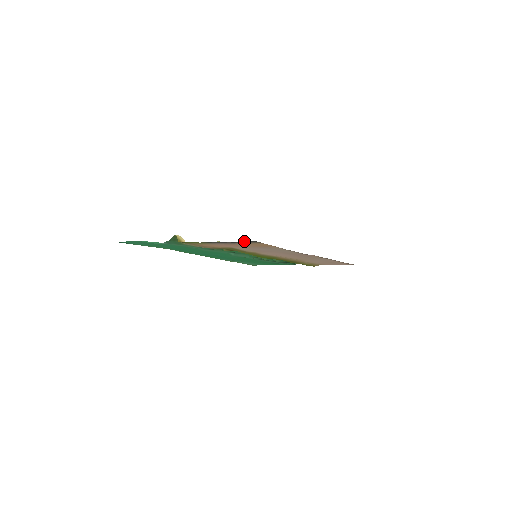
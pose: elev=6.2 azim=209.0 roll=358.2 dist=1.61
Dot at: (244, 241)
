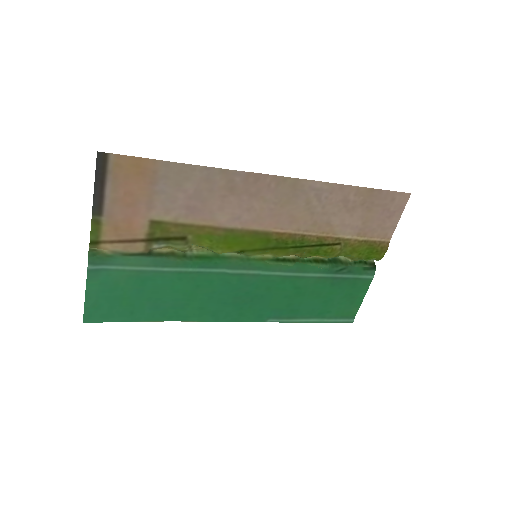
Dot at: (96, 166)
